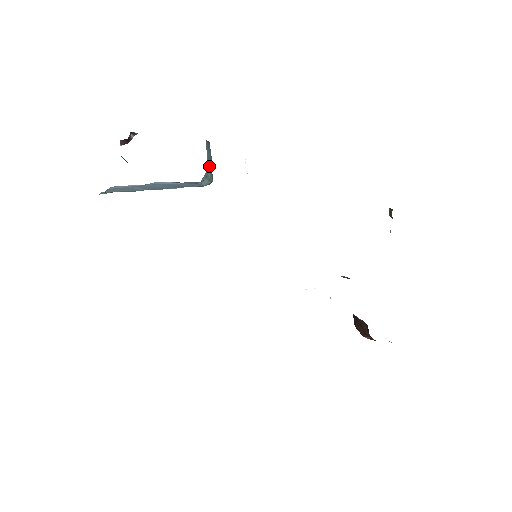
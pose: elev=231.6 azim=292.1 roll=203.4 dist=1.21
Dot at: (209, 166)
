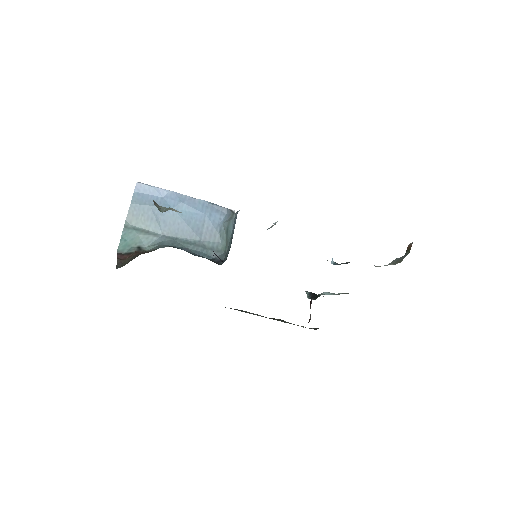
Dot at: (232, 228)
